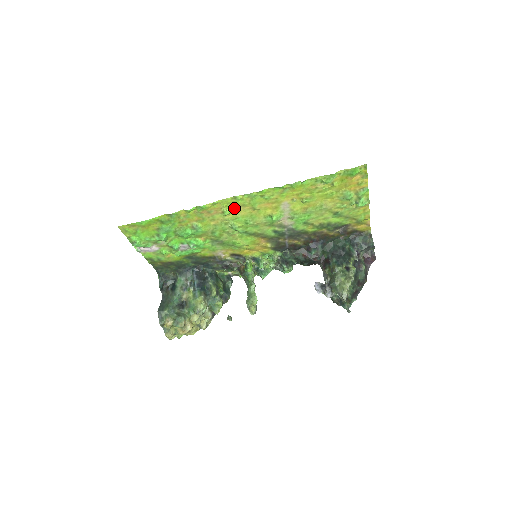
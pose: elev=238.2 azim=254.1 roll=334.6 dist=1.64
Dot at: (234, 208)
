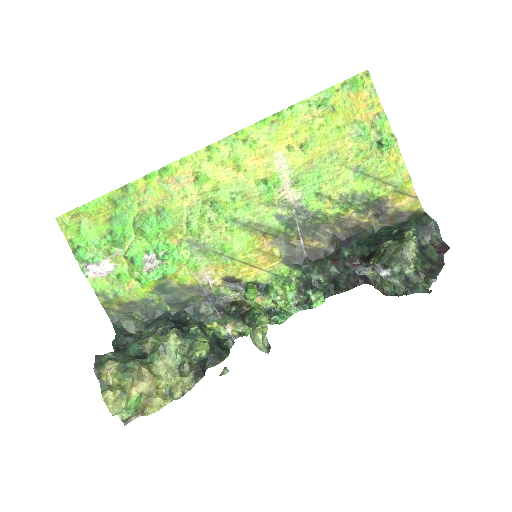
Dot at: (211, 171)
